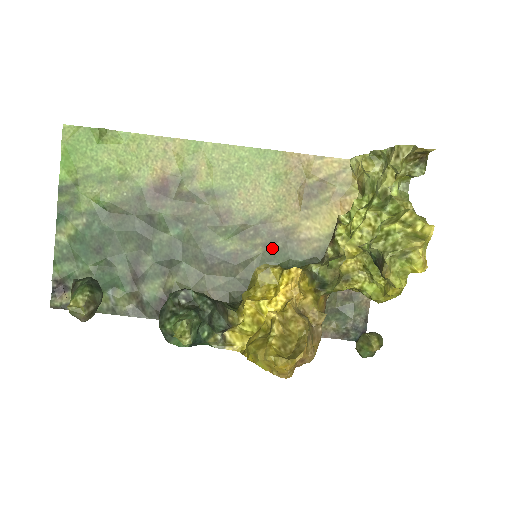
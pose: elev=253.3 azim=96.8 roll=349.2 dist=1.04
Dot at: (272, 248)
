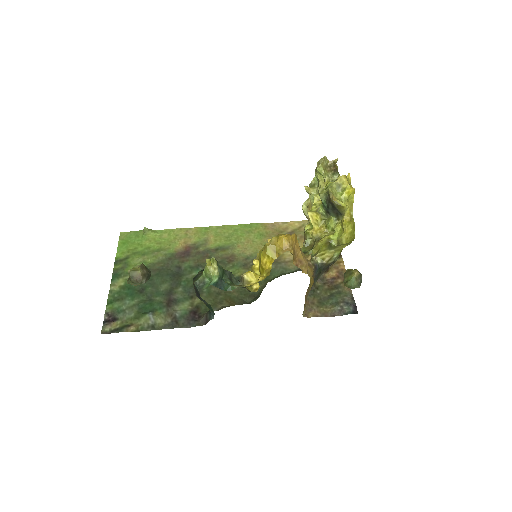
Dot at: occluded
